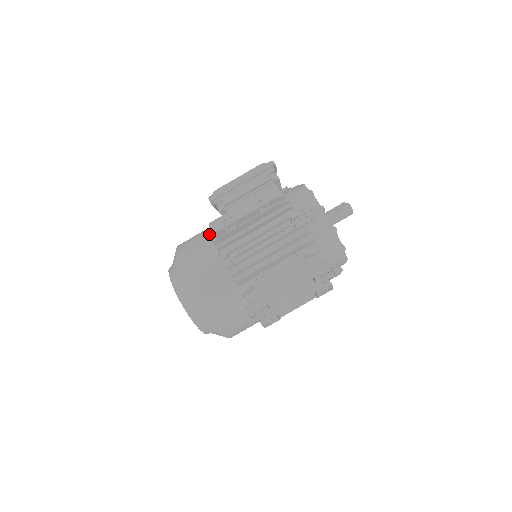
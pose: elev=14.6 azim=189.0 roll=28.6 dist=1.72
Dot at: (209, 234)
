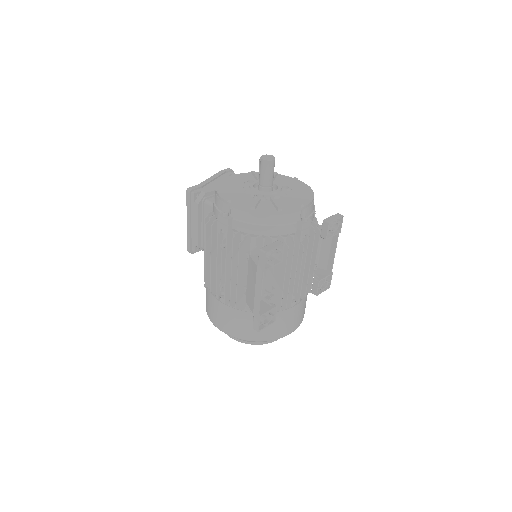
Dot at: occluded
